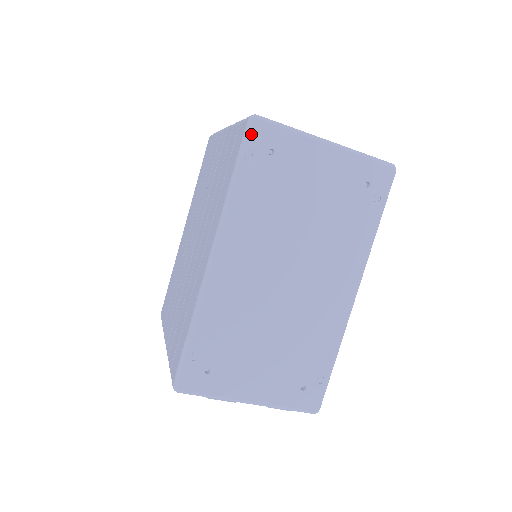
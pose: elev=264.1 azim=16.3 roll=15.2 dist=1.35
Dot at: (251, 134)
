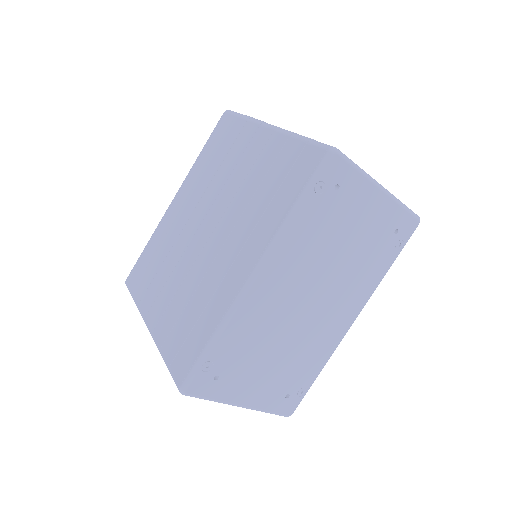
Dot at: (327, 167)
